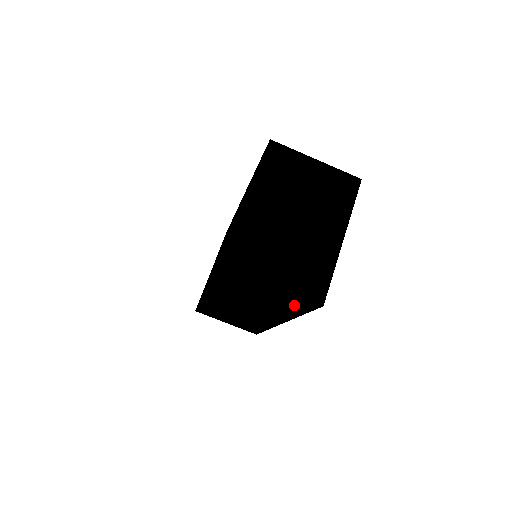
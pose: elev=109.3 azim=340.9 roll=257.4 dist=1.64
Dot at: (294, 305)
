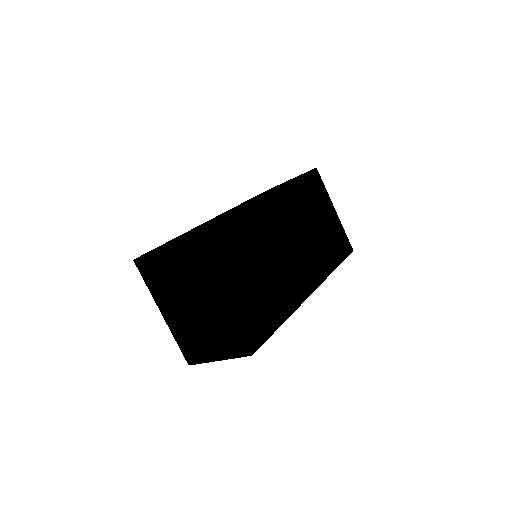
Dot at: occluded
